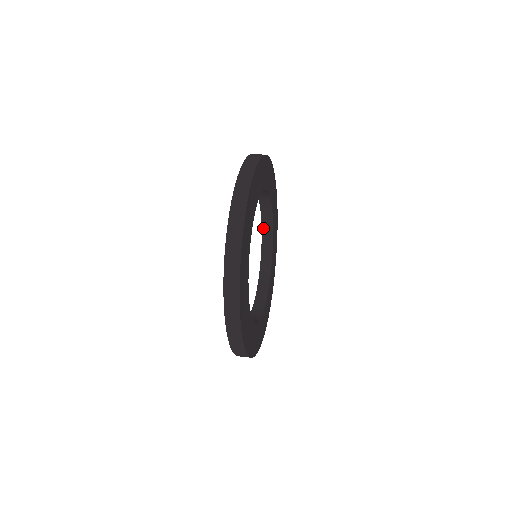
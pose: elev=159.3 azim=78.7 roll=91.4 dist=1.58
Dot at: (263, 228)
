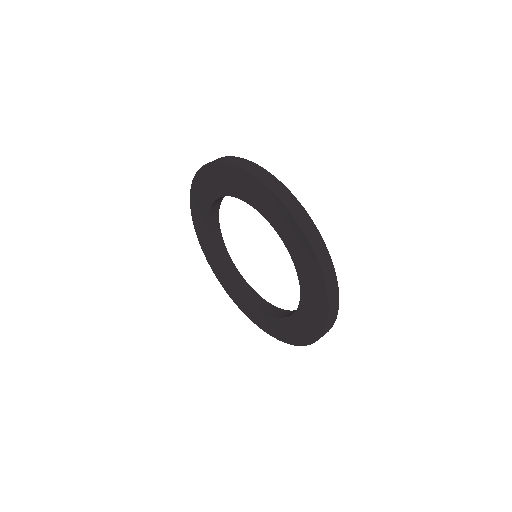
Dot at: (210, 216)
